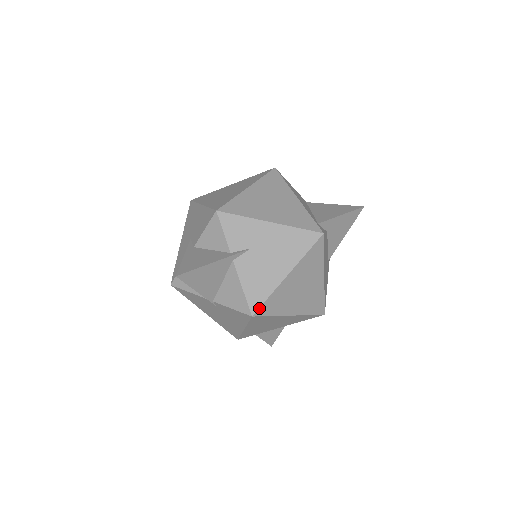
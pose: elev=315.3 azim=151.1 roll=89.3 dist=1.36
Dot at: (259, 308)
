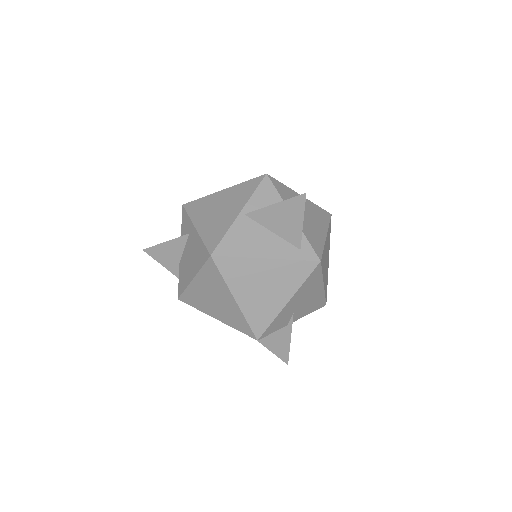
Dot at: (325, 301)
